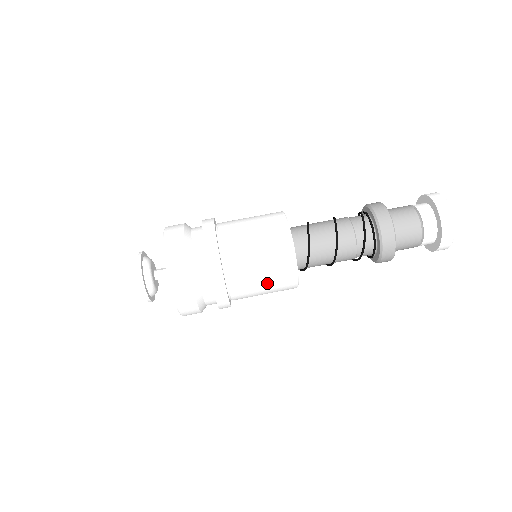
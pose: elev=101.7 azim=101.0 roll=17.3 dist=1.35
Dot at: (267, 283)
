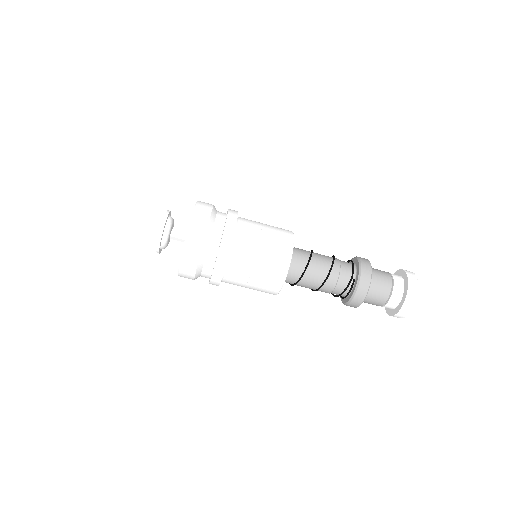
Dot at: occluded
